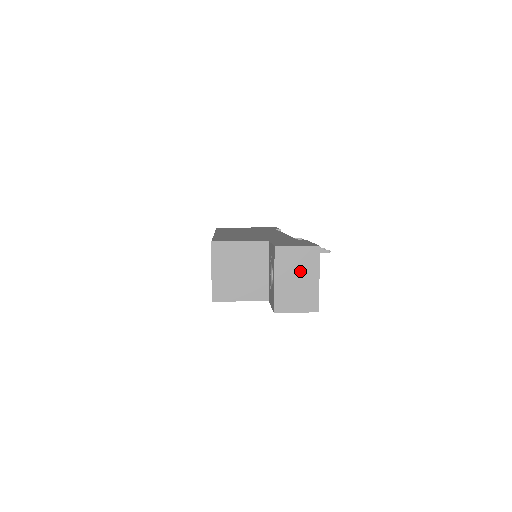
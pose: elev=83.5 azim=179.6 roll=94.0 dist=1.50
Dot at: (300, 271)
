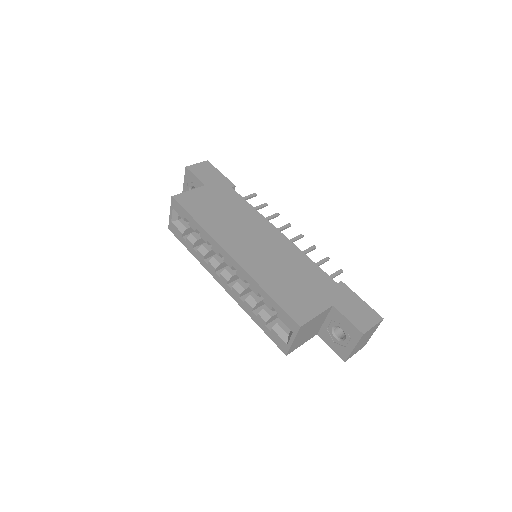
Dot at: (368, 336)
